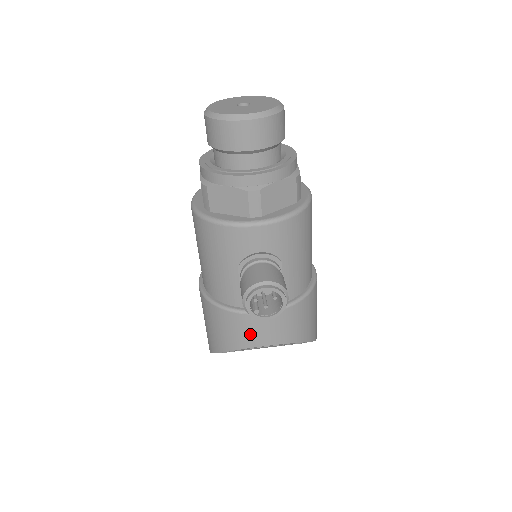
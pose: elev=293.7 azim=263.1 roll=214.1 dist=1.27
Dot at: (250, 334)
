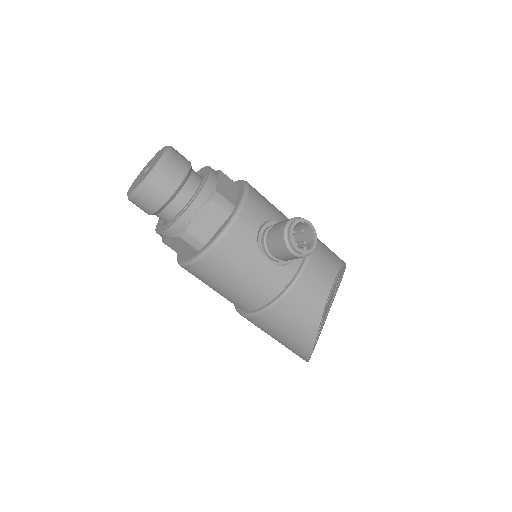
Dot at: (316, 289)
